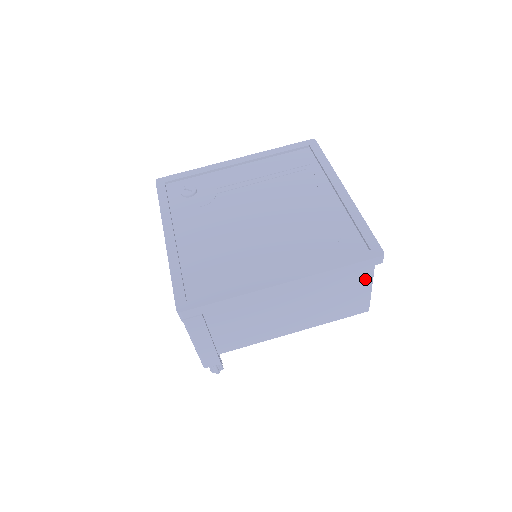
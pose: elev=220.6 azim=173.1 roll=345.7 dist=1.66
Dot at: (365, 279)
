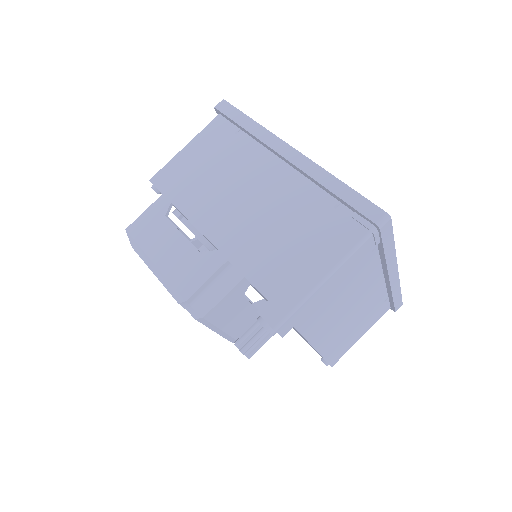
Dot at: (372, 323)
